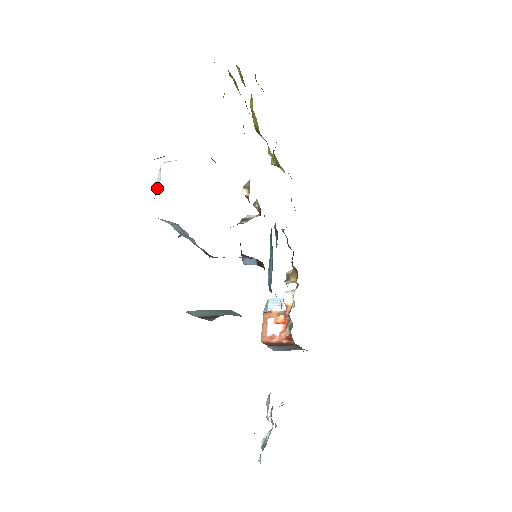
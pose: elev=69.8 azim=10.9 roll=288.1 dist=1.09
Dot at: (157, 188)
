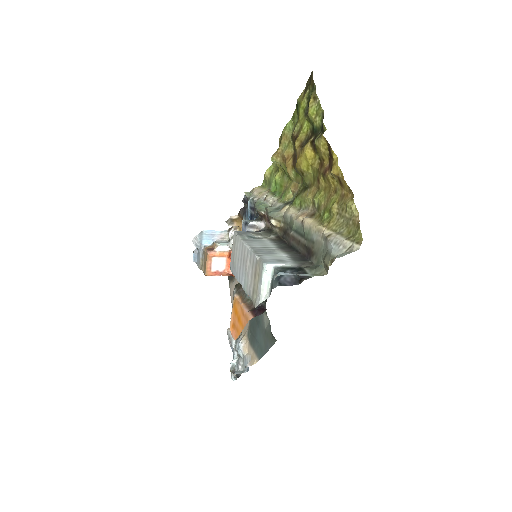
Dot at: (265, 290)
